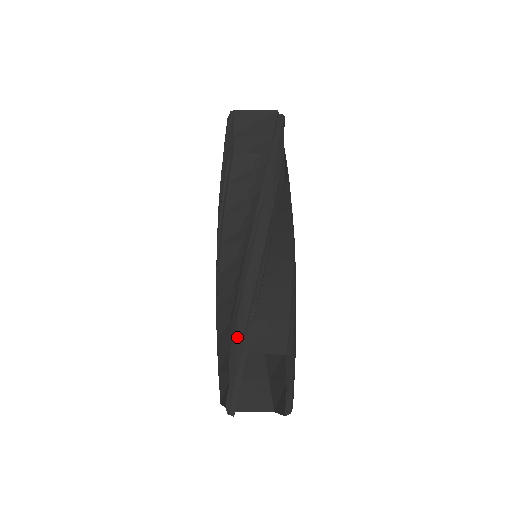
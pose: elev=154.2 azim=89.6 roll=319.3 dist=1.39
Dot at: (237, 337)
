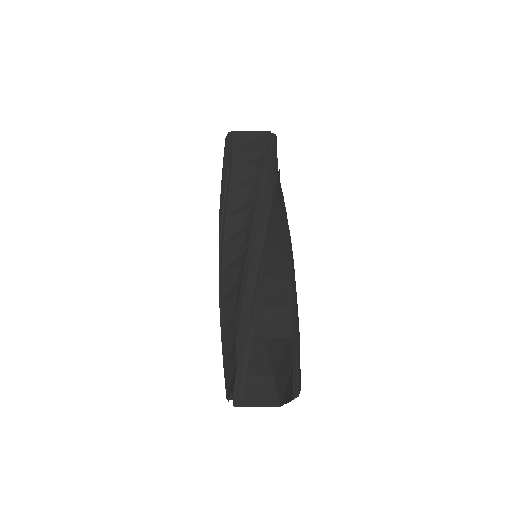
Dot at: (243, 321)
